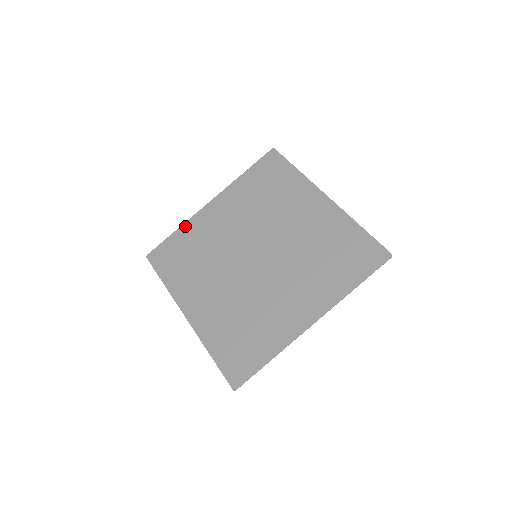
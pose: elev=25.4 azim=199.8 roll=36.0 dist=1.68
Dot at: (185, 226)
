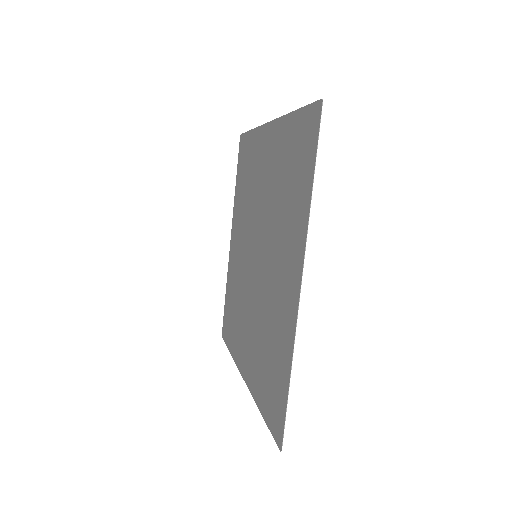
Dot at: (255, 133)
